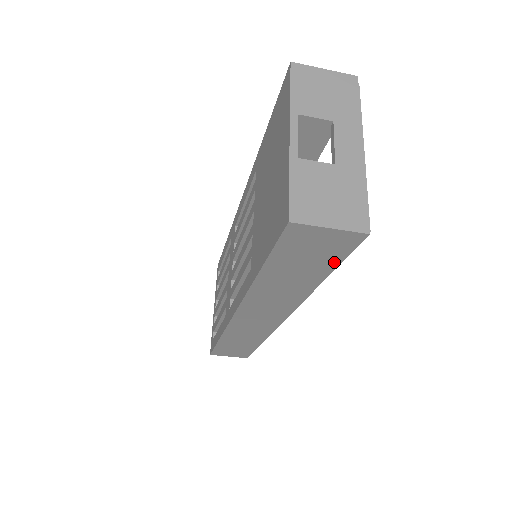
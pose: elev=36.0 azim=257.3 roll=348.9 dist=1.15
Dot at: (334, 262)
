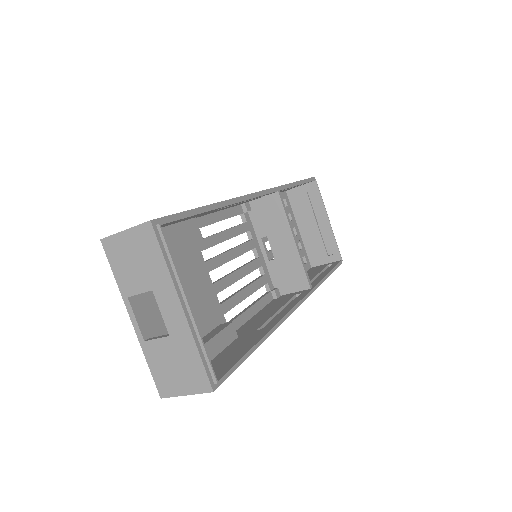
Dot at: occluded
